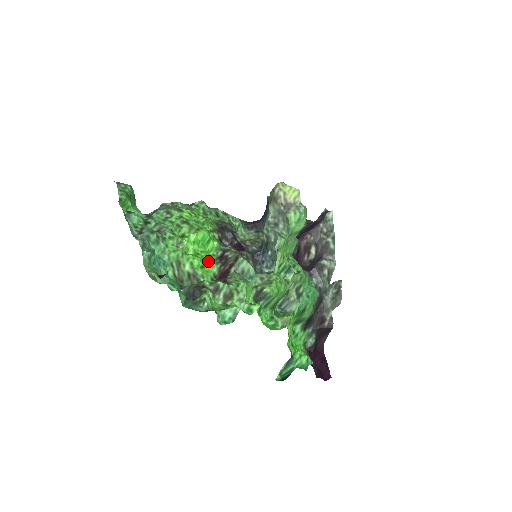
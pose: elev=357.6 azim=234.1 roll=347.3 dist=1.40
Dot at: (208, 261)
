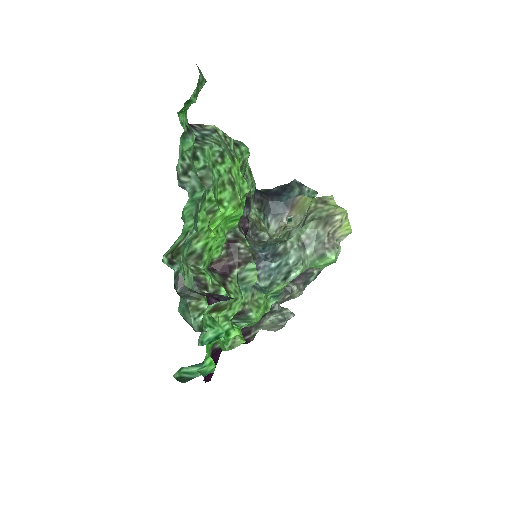
Dot at: (219, 244)
